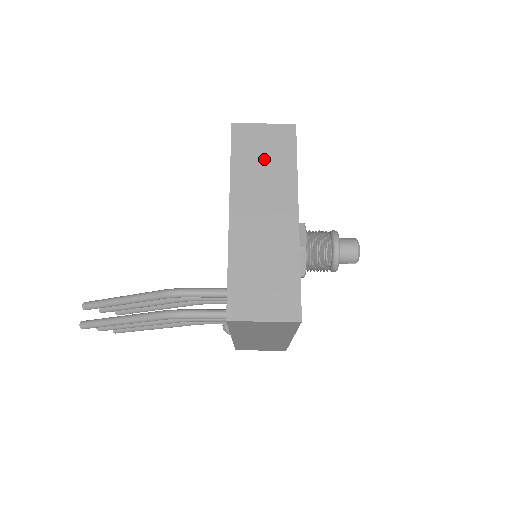
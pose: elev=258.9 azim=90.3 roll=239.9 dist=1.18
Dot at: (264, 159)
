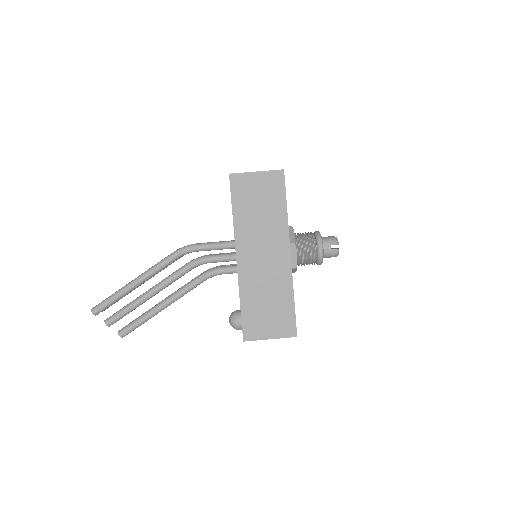
Dot at: occluded
